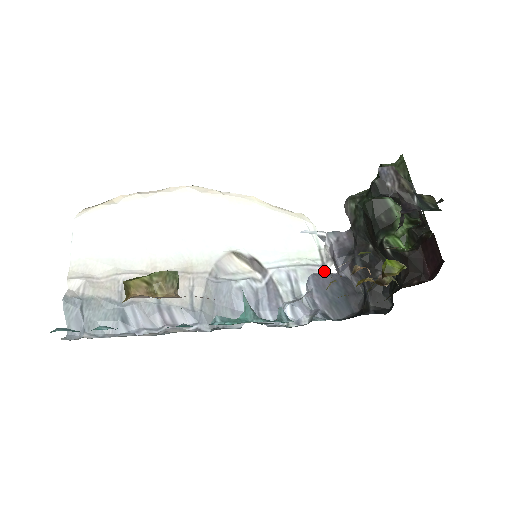
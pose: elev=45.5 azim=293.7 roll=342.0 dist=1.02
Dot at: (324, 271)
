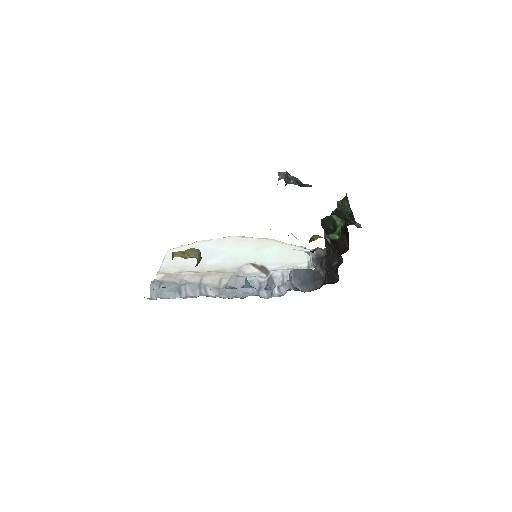
Dot at: occluded
